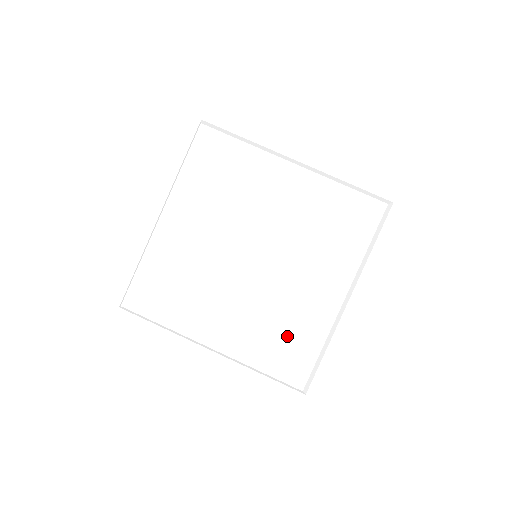
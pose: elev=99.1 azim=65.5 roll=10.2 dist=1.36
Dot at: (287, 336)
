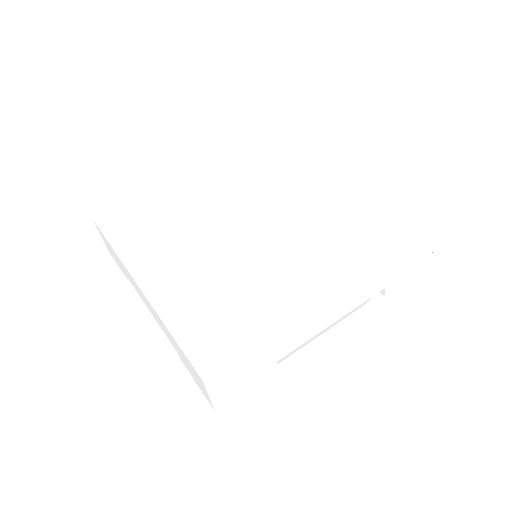
Dot at: (351, 200)
